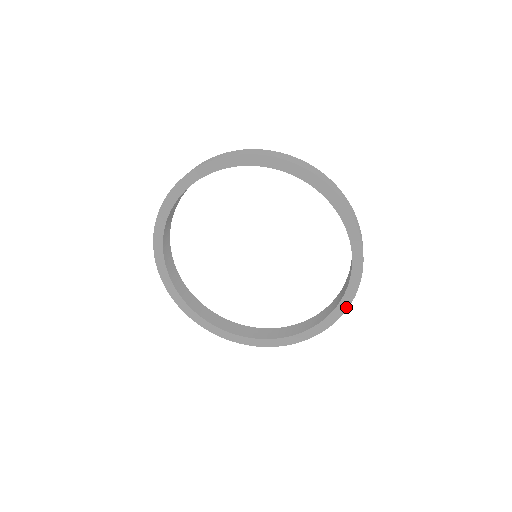
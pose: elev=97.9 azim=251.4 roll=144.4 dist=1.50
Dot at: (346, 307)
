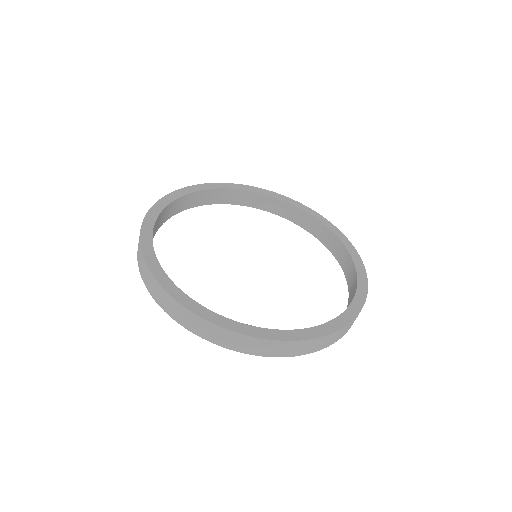
Dot at: (326, 333)
